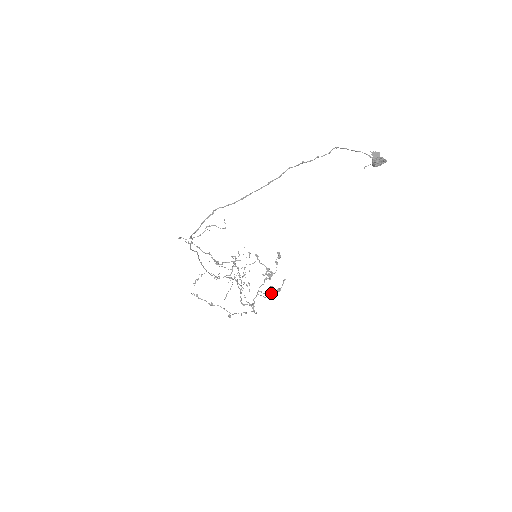
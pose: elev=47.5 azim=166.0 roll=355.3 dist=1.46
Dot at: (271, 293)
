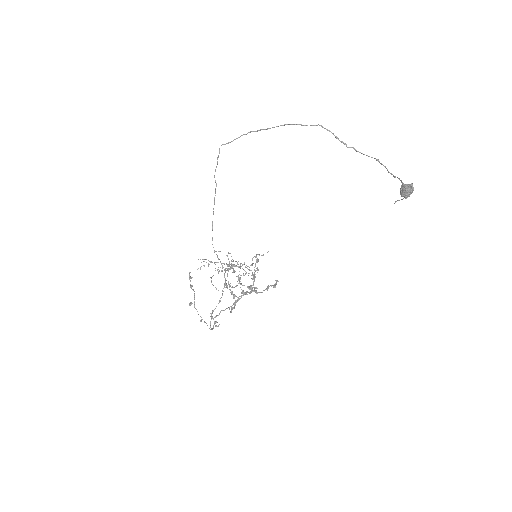
Dot at: occluded
